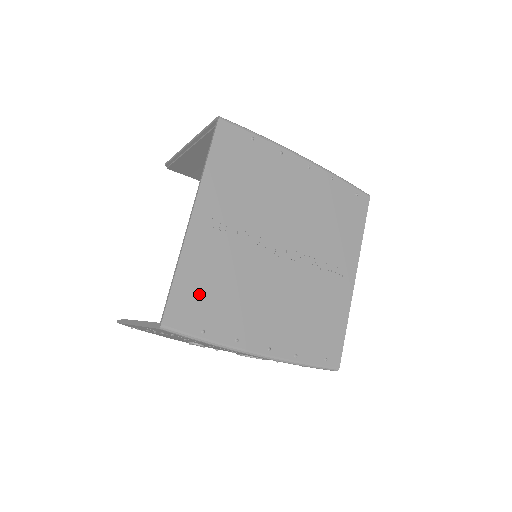
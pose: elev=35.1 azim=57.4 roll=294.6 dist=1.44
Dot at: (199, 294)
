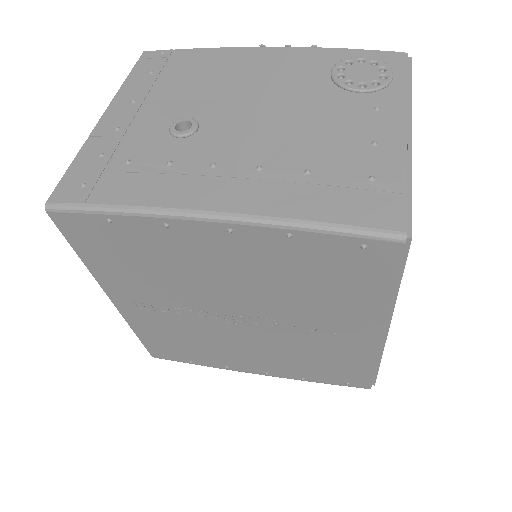
Dot at: (168, 345)
